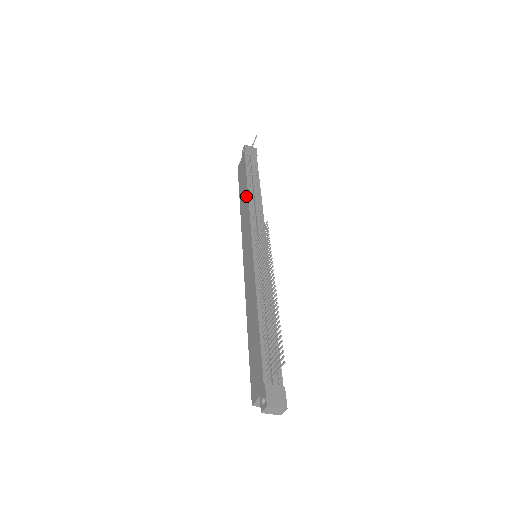
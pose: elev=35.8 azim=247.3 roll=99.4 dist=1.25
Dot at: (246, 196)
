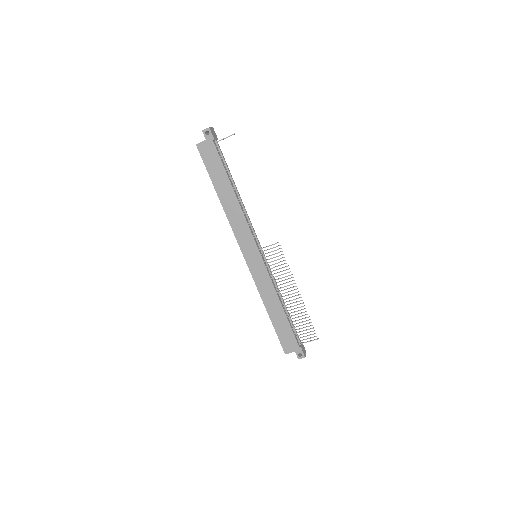
Dot at: (234, 198)
